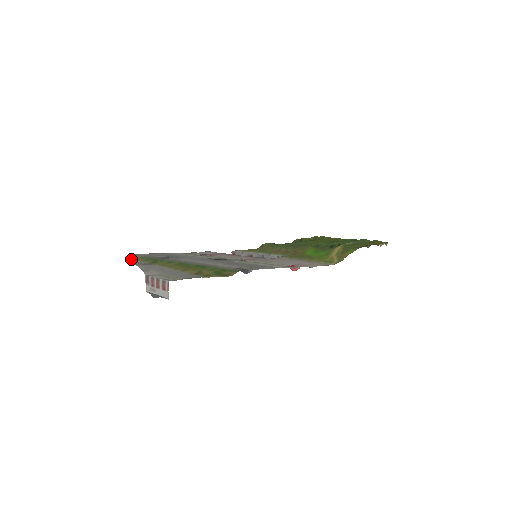
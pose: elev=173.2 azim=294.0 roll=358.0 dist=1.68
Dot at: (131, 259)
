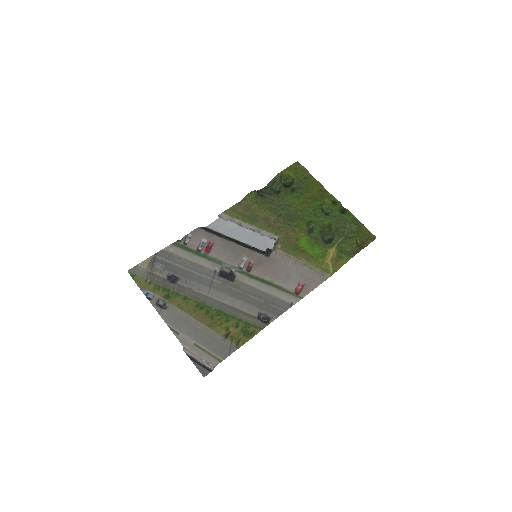
Dot at: occluded
